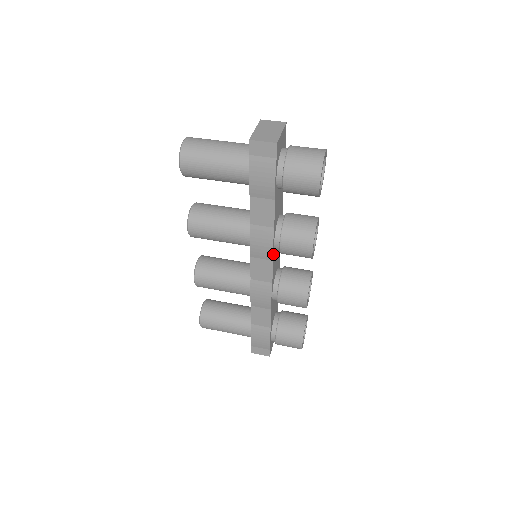
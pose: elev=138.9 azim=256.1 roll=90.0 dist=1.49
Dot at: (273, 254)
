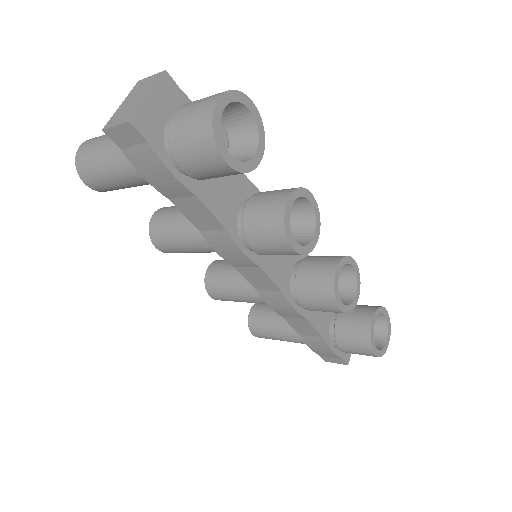
Dot at: (254, 259)
